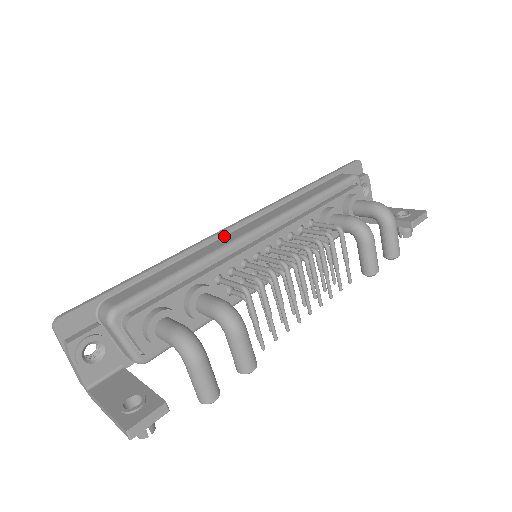
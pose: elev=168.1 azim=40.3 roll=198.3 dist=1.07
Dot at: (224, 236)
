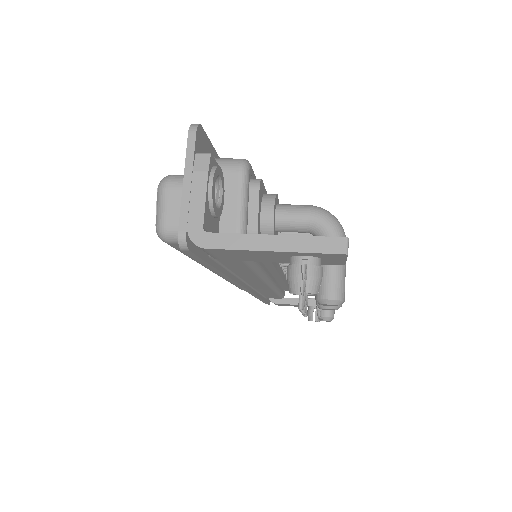
Dot at: occluded
